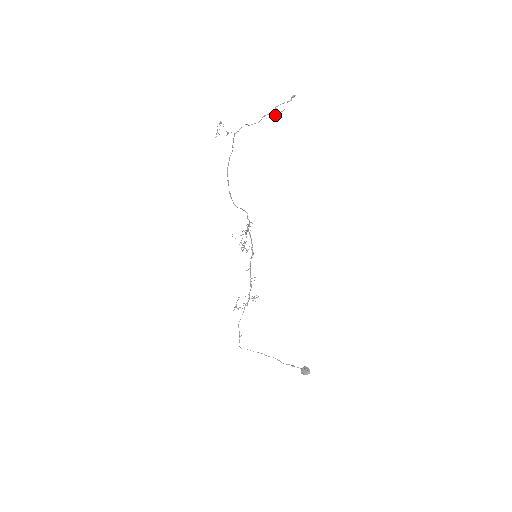
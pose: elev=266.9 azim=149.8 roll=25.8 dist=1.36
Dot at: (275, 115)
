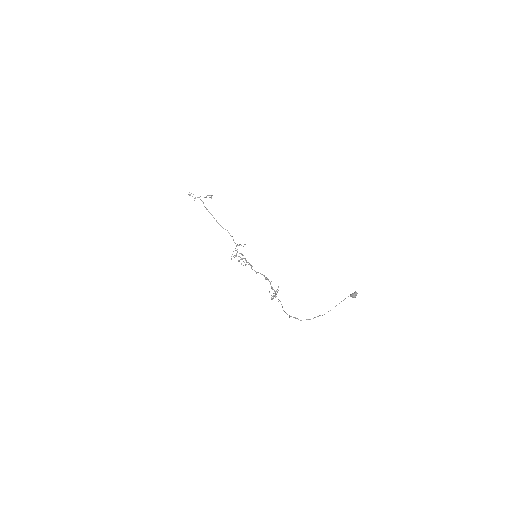
Dot at: (211, 198)
